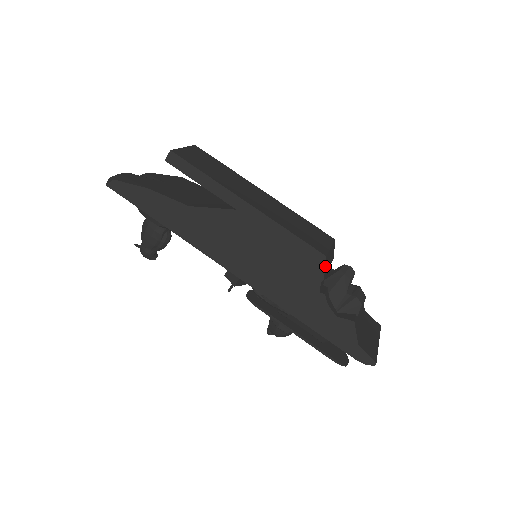
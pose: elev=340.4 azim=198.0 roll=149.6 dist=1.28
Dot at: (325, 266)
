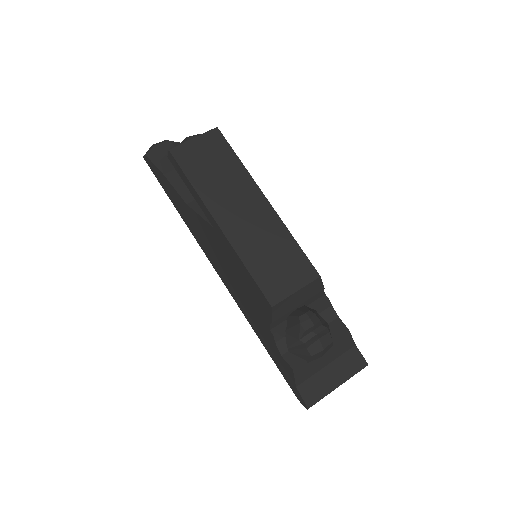
Dot at: (273, 313)
